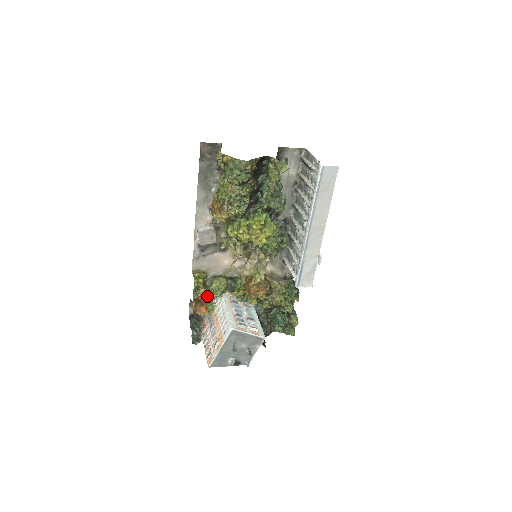
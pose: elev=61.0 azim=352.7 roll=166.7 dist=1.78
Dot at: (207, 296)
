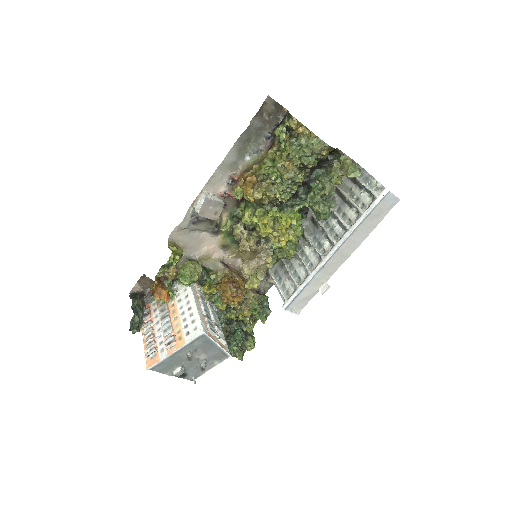
Dot at: (172, 279)
